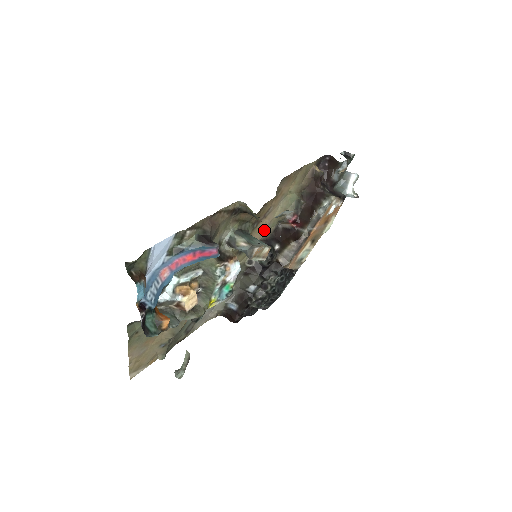
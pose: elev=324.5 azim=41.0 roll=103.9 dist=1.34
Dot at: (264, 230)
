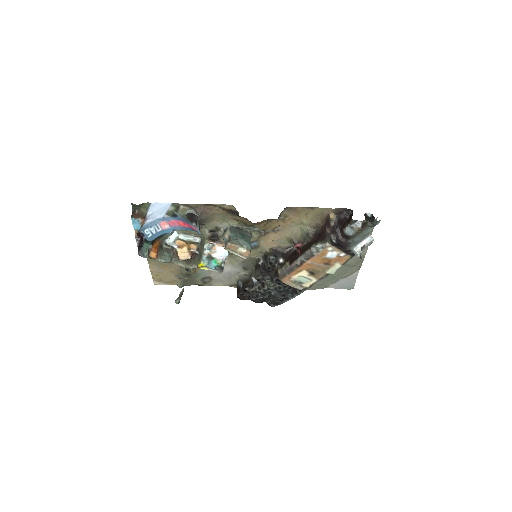
Dot at: (275, 242)
